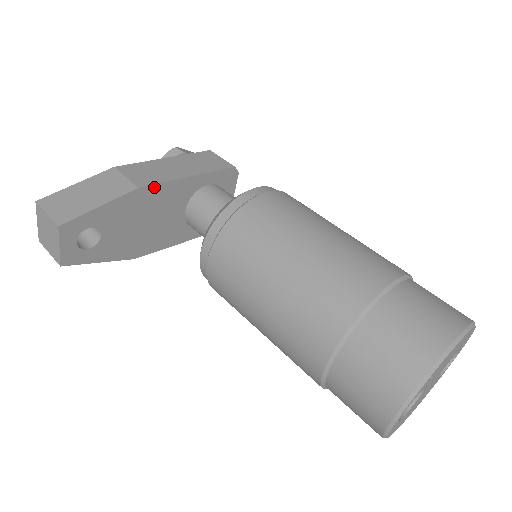
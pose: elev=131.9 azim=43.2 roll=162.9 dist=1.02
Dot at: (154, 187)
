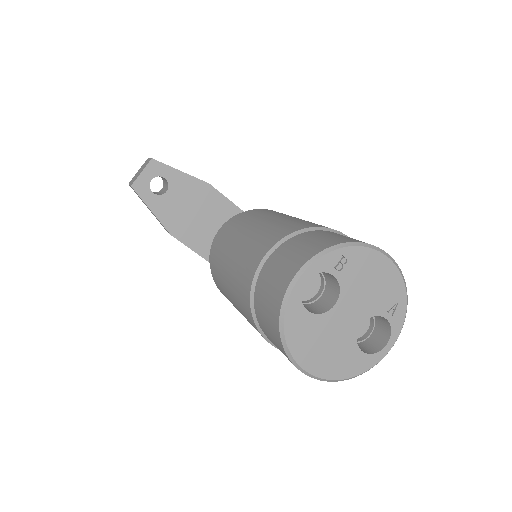
Dot at: (217, 193)
